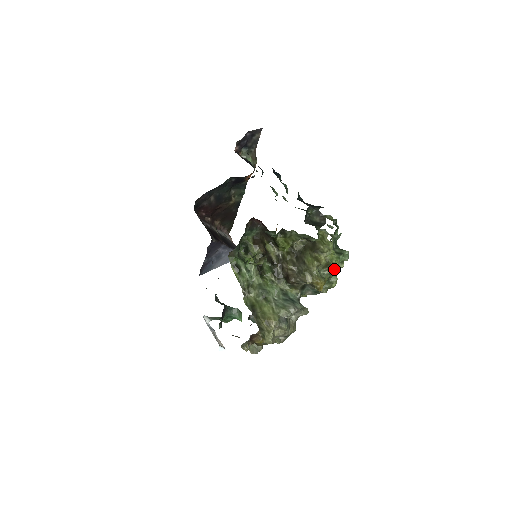
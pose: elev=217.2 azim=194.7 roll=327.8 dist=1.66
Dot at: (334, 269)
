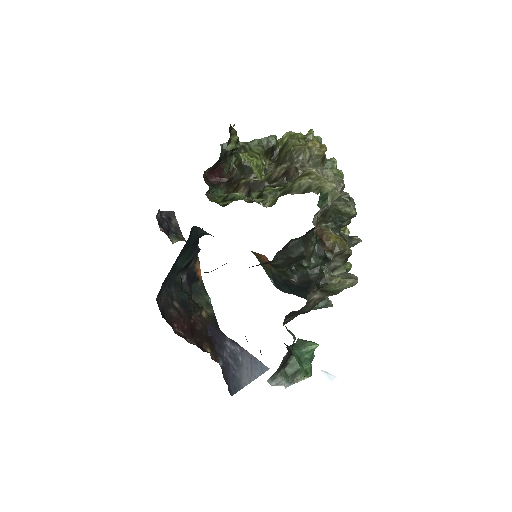
Dot at: occluded
